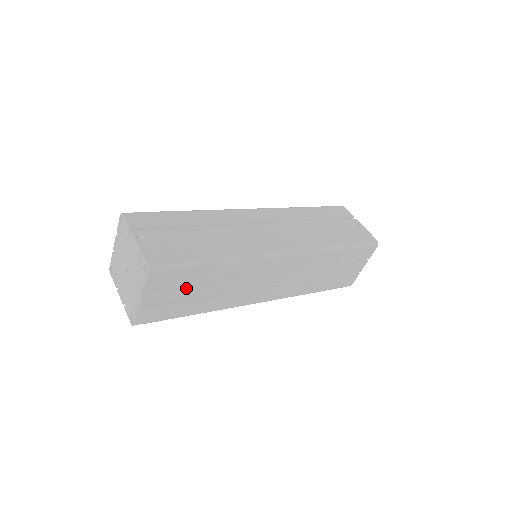
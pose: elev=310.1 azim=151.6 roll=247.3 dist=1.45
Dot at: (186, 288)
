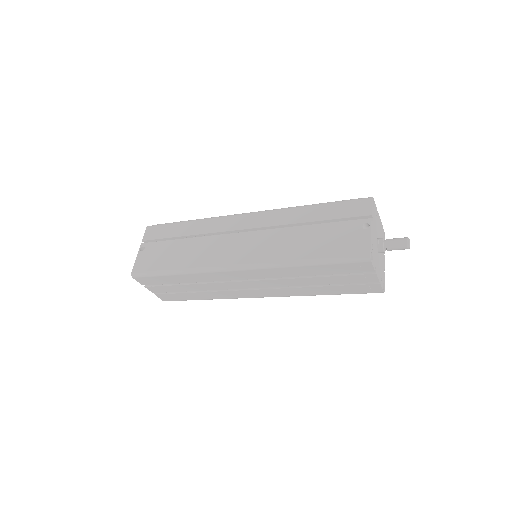
Dot at: (173, 286)
